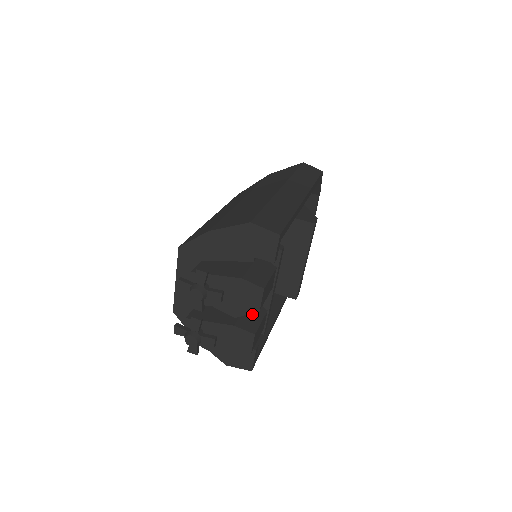
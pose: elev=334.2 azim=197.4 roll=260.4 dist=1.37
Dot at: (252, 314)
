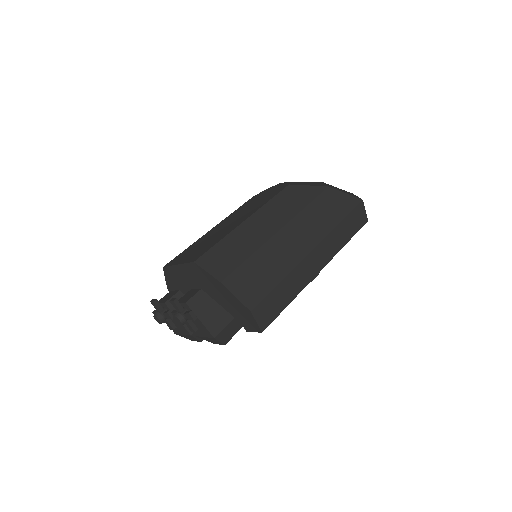
Dot at: occluded
